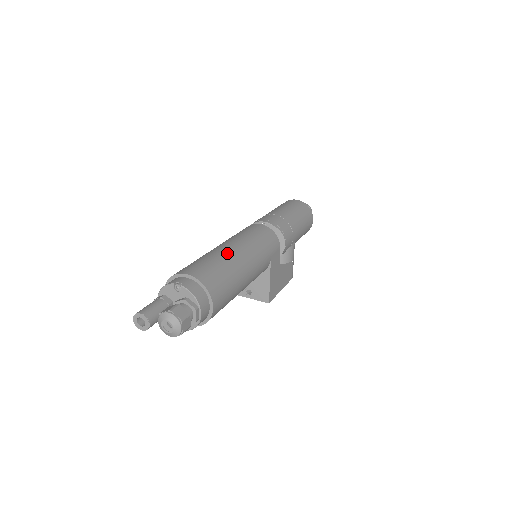
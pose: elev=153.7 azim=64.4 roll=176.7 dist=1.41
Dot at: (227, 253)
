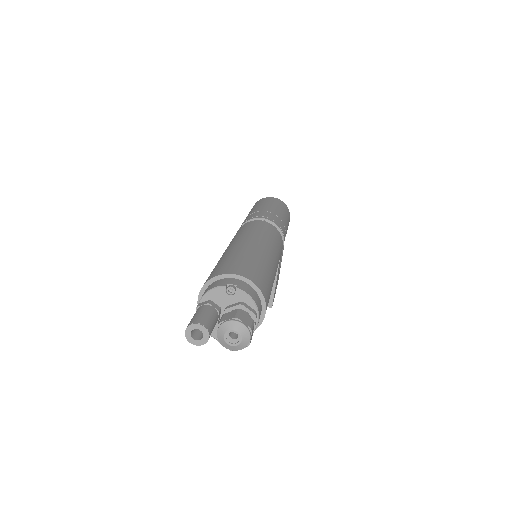
Dot at: (256, 250)
